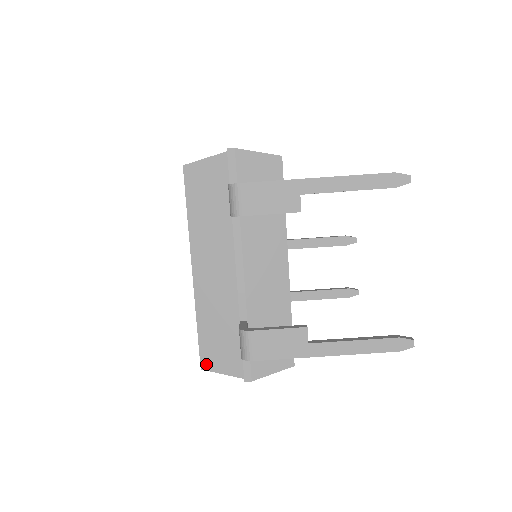
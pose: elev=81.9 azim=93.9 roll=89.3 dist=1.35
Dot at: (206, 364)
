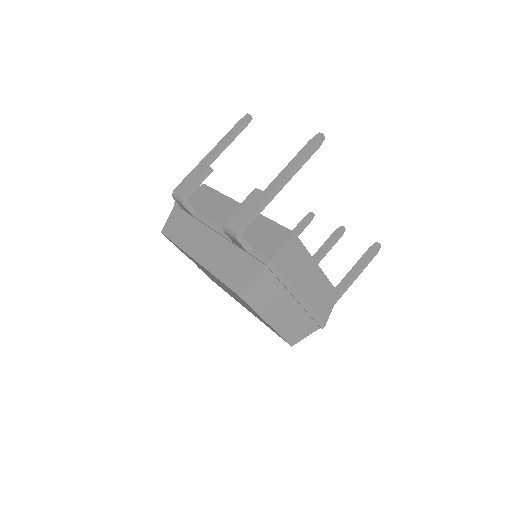
Dot at: (239, 289)
